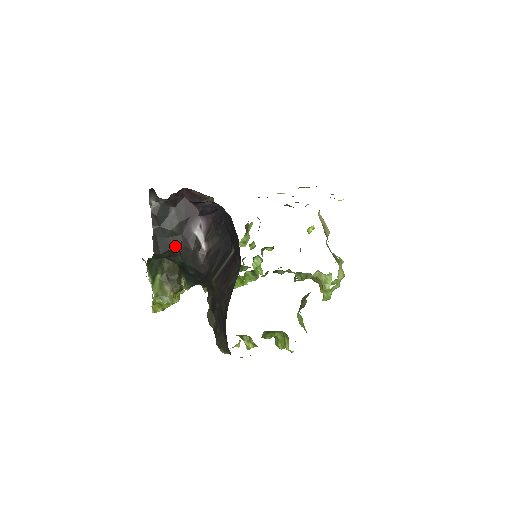
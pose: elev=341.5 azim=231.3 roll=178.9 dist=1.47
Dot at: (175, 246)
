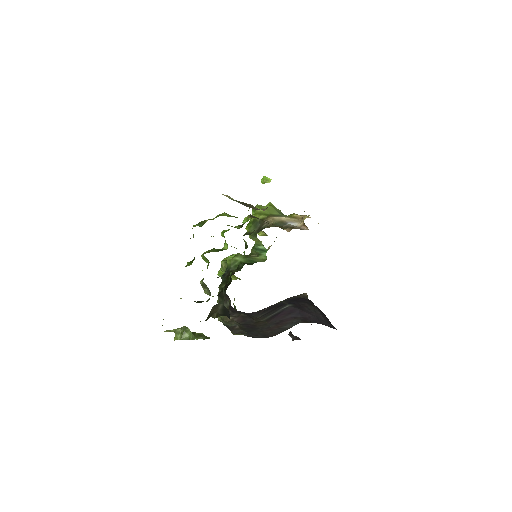
Dot at: occluded
